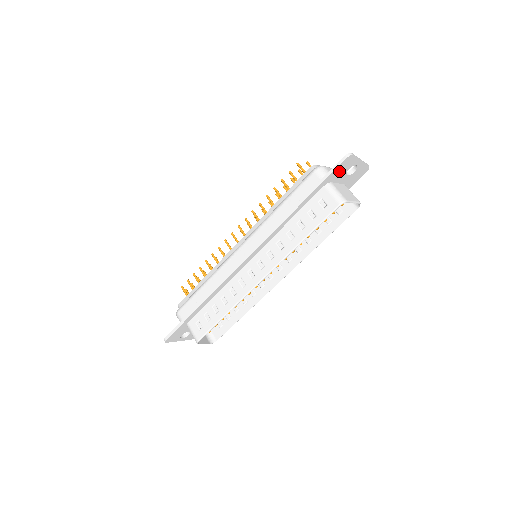
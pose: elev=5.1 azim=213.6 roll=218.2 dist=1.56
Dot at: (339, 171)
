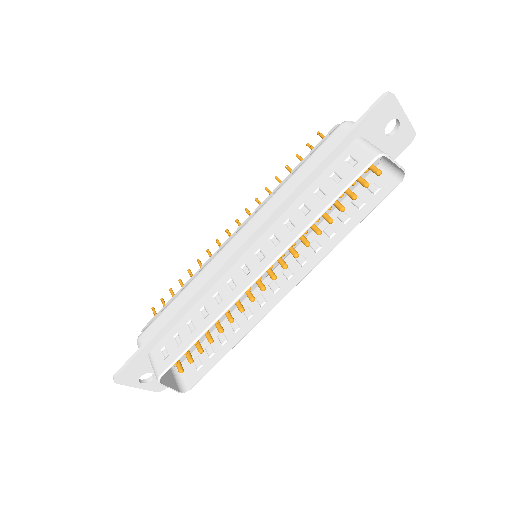
Dot at: (375, 120)
